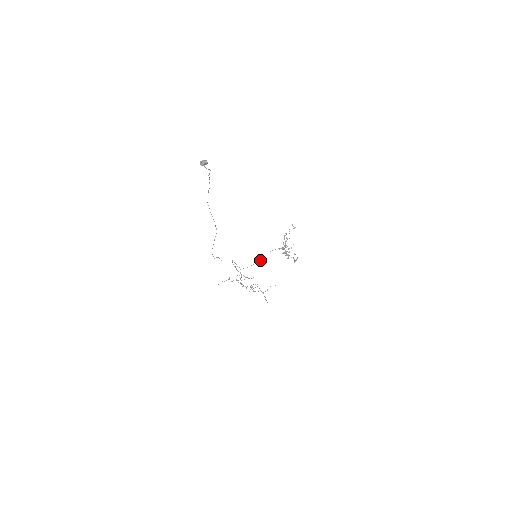
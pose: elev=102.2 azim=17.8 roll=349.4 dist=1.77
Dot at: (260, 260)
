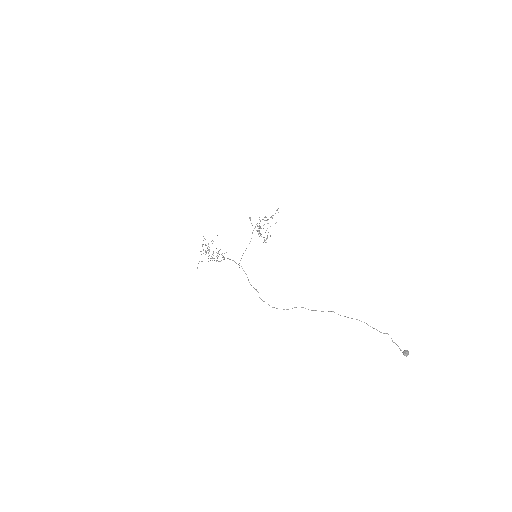
Dot at: occluded
